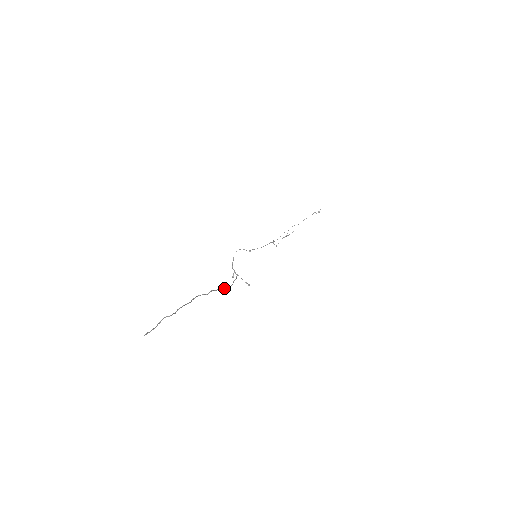
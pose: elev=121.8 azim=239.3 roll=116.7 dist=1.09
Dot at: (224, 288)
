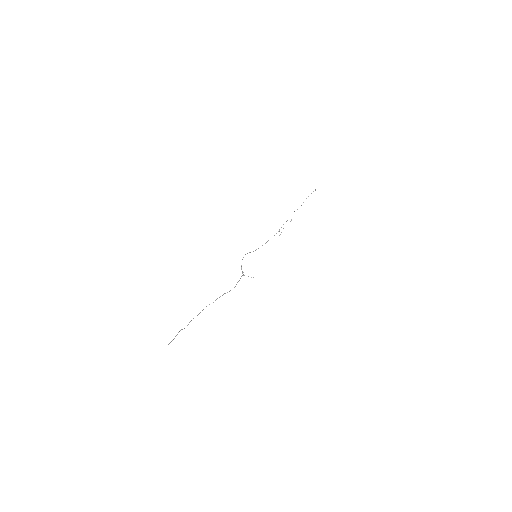
Dot at: (229, 291)
